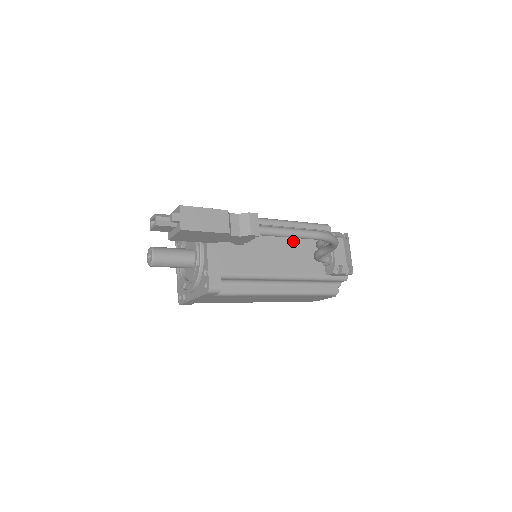
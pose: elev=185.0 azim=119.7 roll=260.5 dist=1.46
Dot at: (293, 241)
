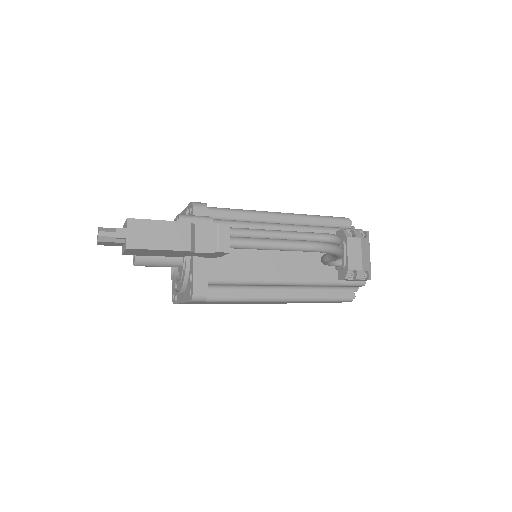
Dot at: occluded
